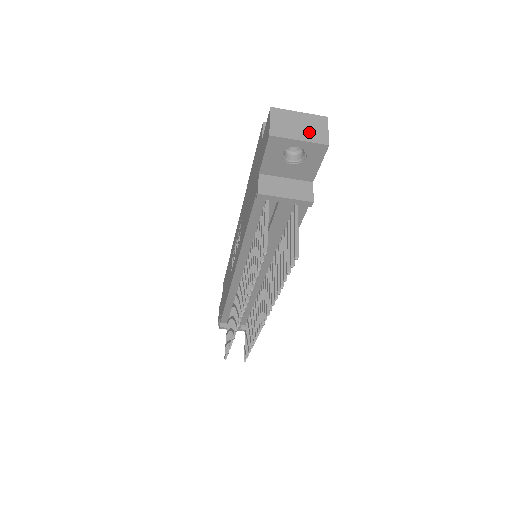
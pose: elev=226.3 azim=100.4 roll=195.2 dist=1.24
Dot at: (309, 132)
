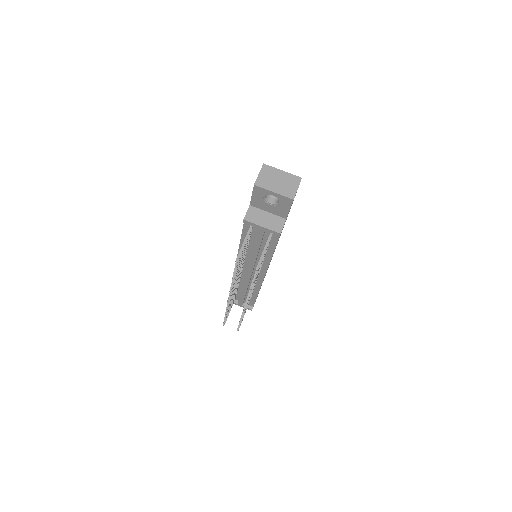
Dot at: (283, 187)
